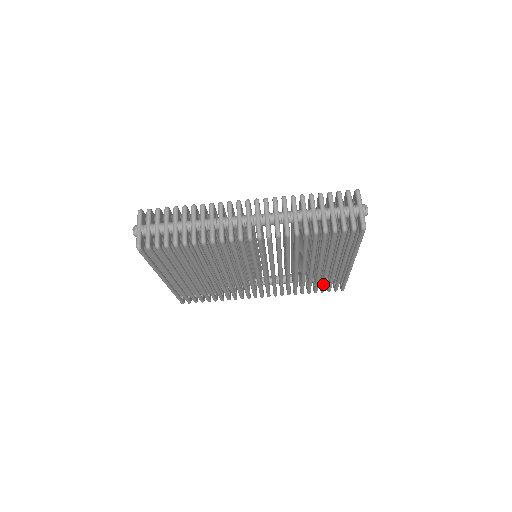
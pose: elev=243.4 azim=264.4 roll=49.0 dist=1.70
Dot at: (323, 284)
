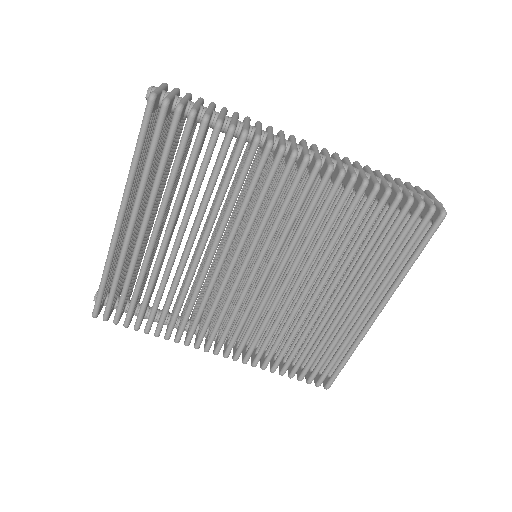
Dot at: (315, 353)
